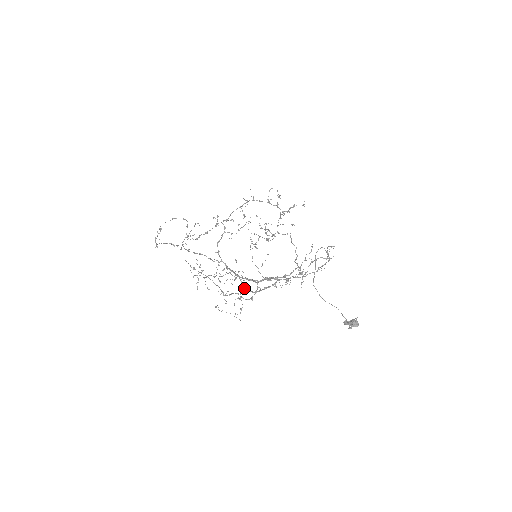
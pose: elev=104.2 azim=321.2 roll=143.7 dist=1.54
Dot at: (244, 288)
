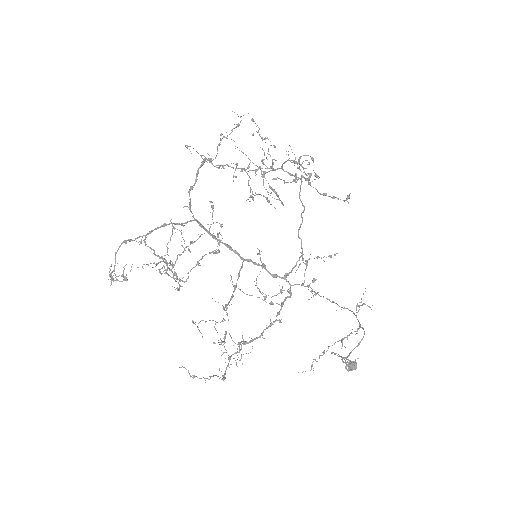
Dot at: (245, 343)
